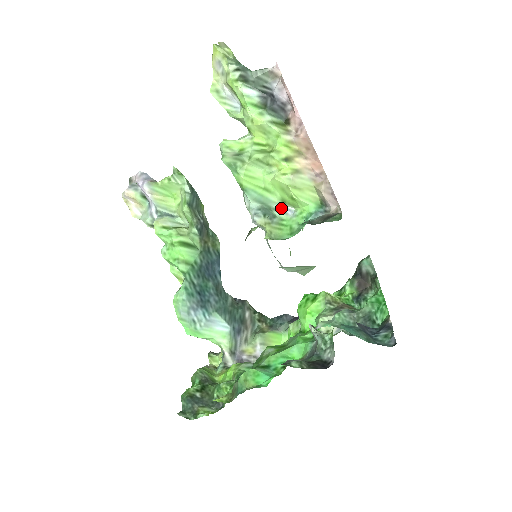
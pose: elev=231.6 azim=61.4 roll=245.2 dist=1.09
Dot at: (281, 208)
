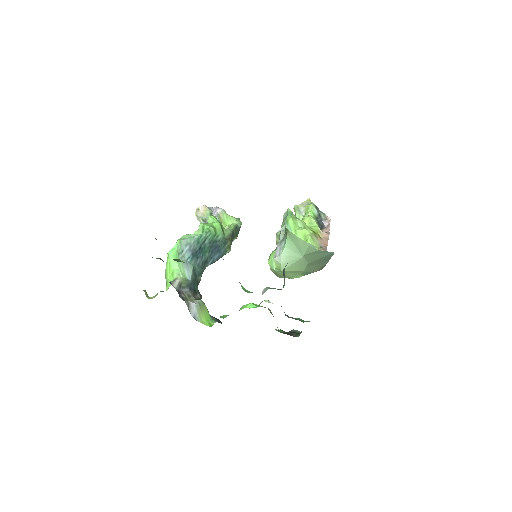
Dot at: occluded
